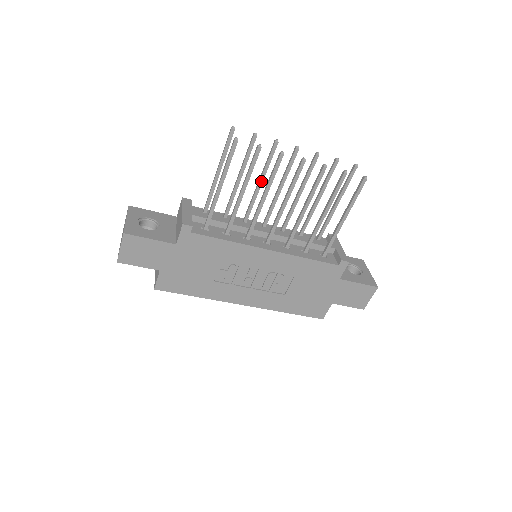
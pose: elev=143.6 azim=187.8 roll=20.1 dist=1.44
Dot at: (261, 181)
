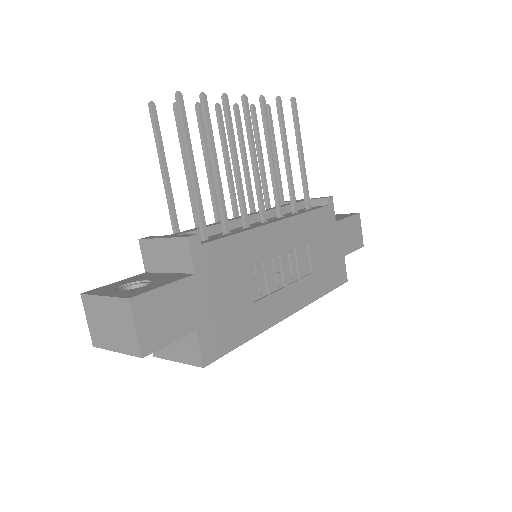
Dot at: (209, 162)
